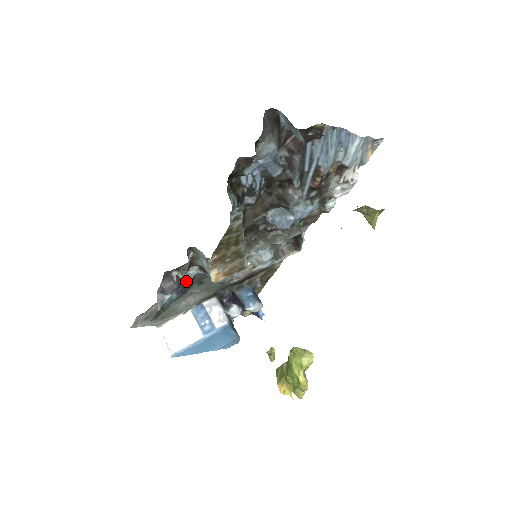
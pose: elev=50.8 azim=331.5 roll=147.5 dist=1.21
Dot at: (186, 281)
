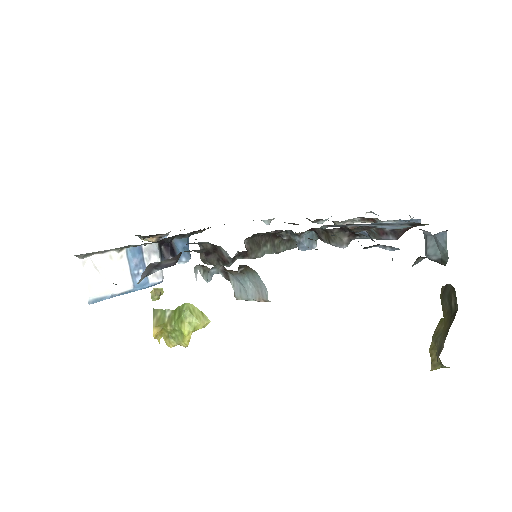
Dot at: occluded
